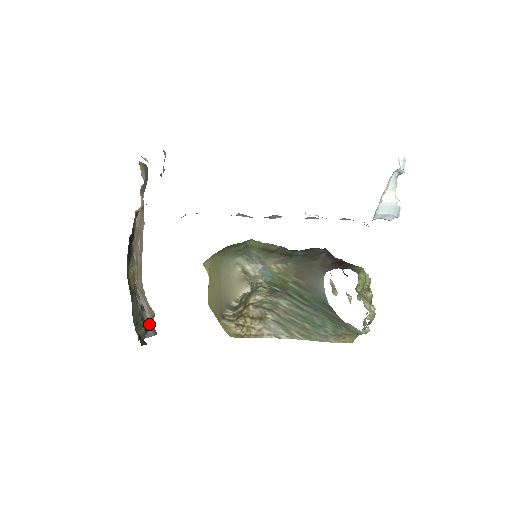
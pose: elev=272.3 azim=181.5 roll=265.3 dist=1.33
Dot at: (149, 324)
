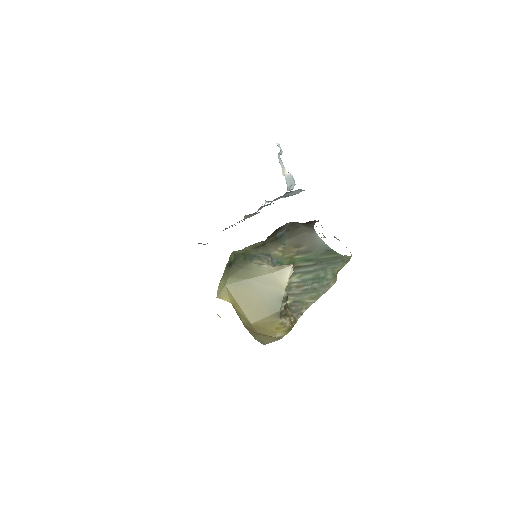
Dot at: occluded
